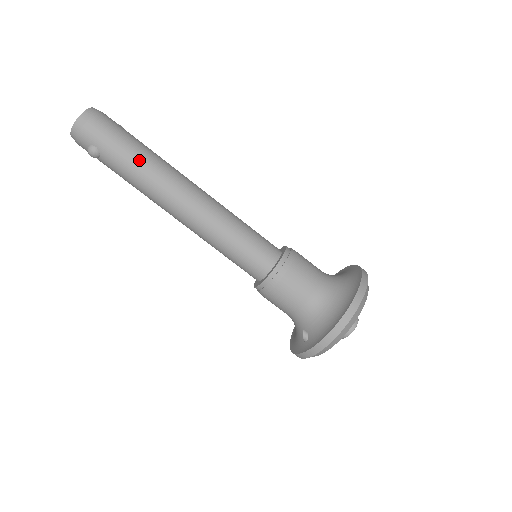
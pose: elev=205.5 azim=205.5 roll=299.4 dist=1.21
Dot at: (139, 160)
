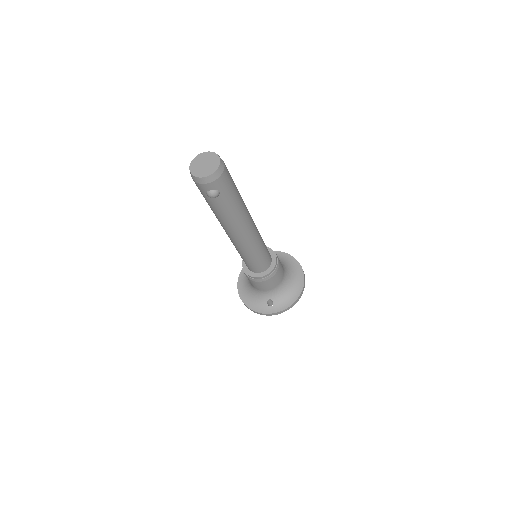
Dot at: (239, 202)
